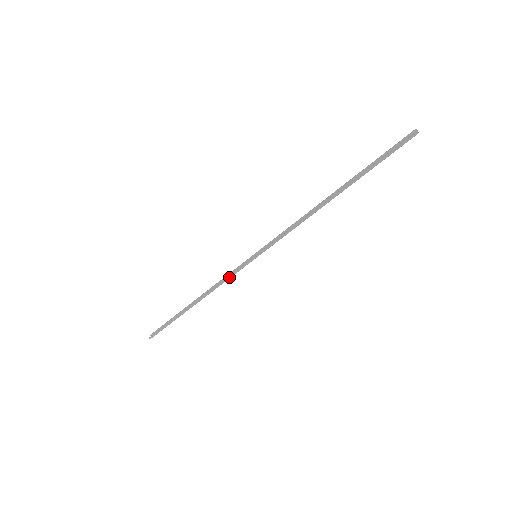
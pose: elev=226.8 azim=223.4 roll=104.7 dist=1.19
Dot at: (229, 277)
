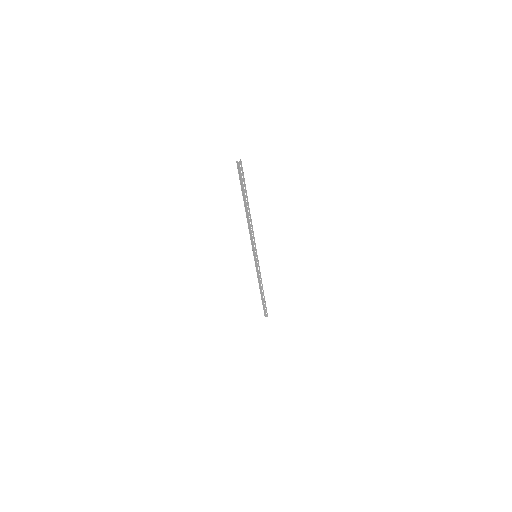
Dot at: (257, 272)
